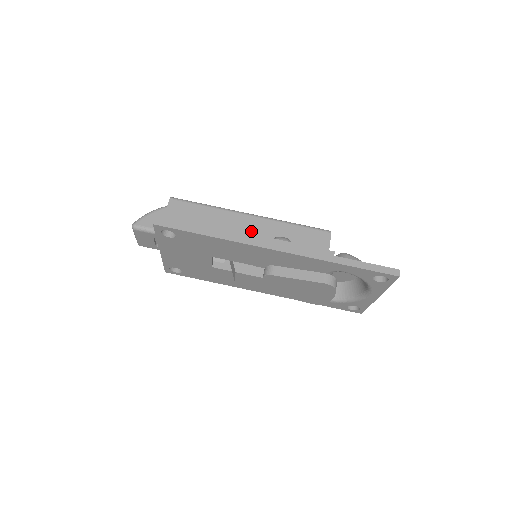
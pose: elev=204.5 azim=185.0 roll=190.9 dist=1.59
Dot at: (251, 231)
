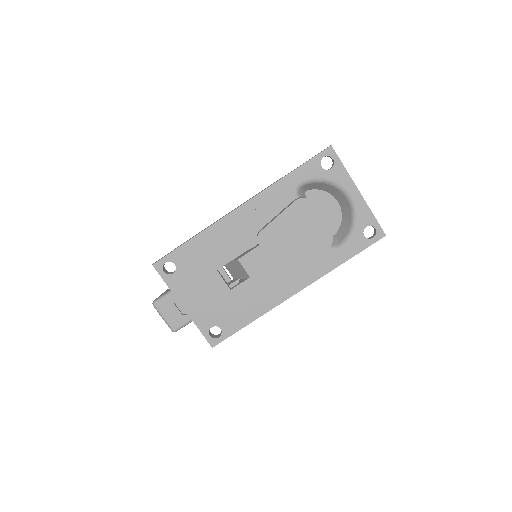
Dot at: occluded
